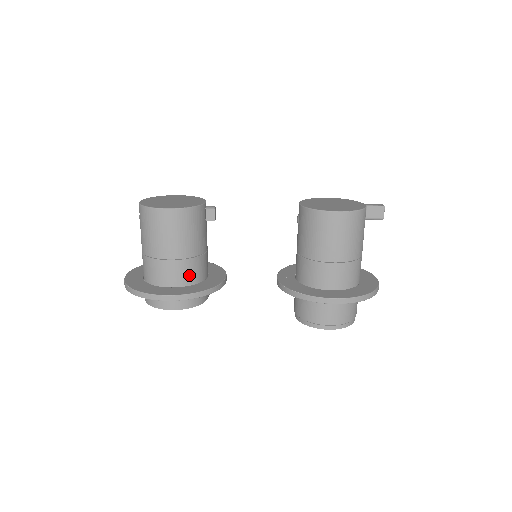
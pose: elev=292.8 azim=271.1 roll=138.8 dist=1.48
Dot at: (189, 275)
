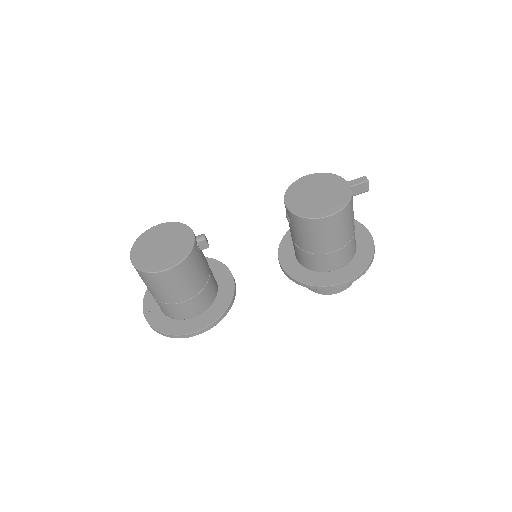
Dot at: (205, 302)
